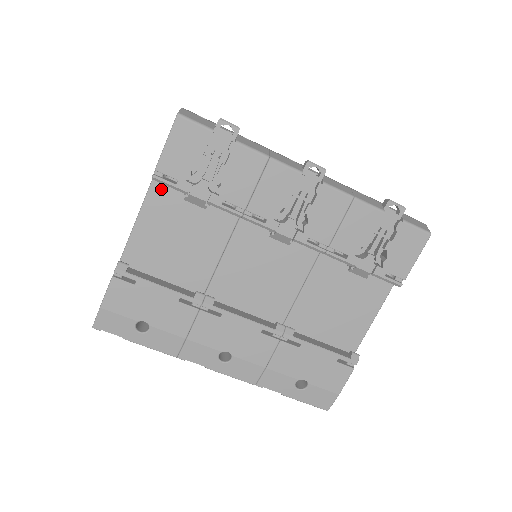
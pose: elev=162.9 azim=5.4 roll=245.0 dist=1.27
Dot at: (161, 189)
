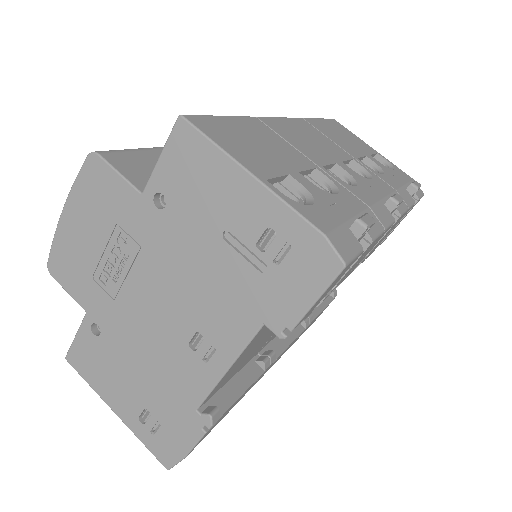
Dot at: occluded
